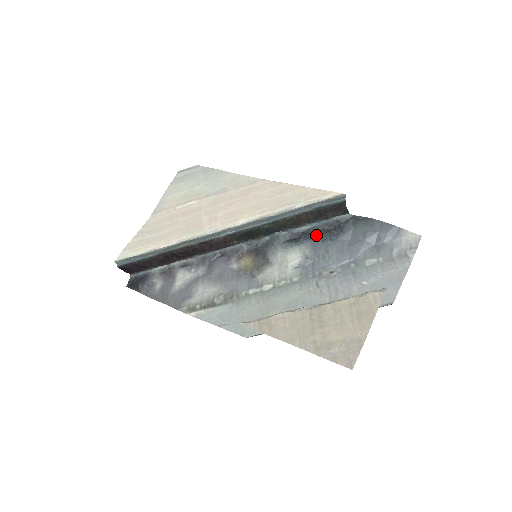
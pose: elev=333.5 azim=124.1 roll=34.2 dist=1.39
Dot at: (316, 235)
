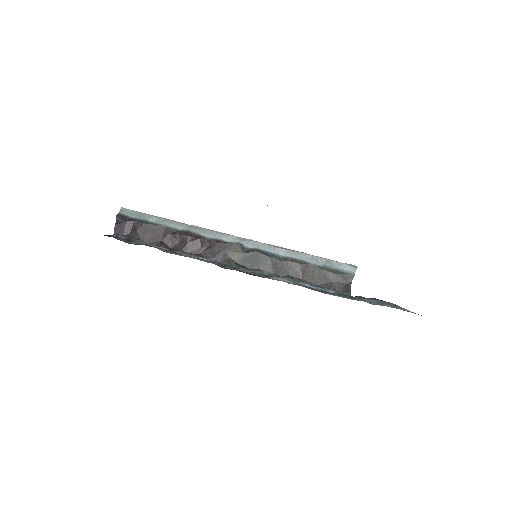
Dot at: occluded
